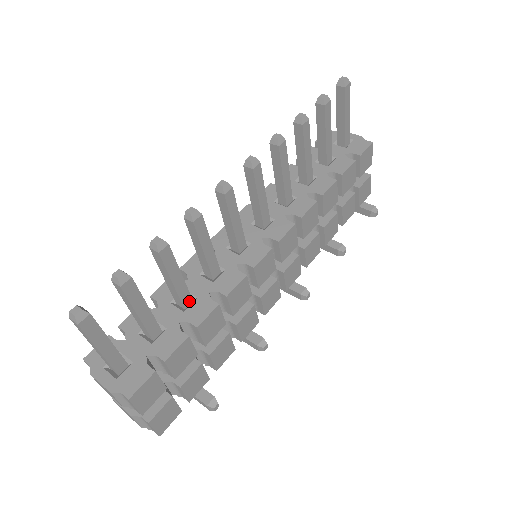
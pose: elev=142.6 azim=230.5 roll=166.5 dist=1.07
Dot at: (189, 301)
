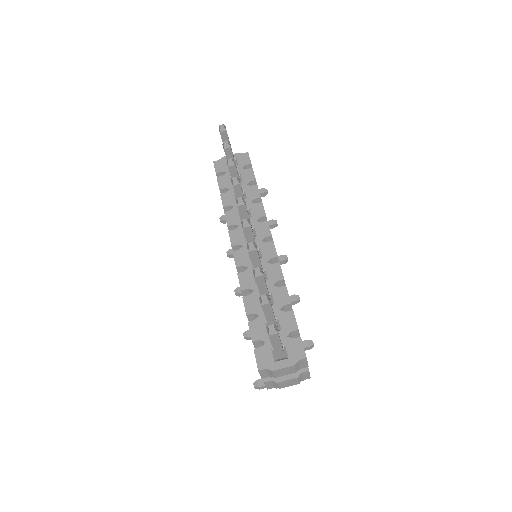
Dot at: (270, 298)
